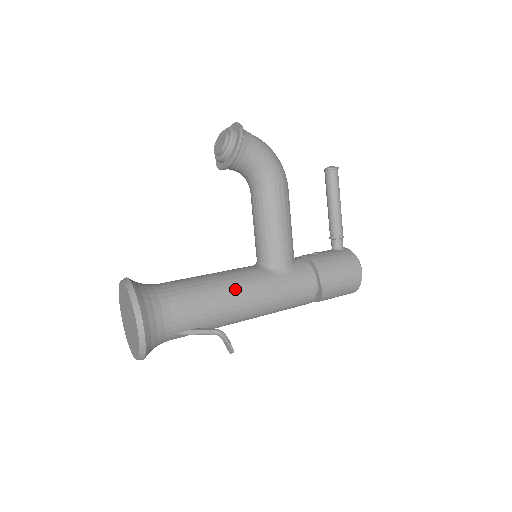
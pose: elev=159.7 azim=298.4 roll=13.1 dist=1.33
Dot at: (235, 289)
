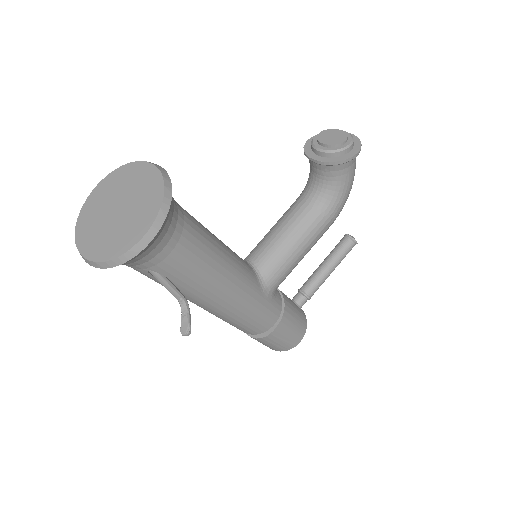
Dot at: (231, 274)
